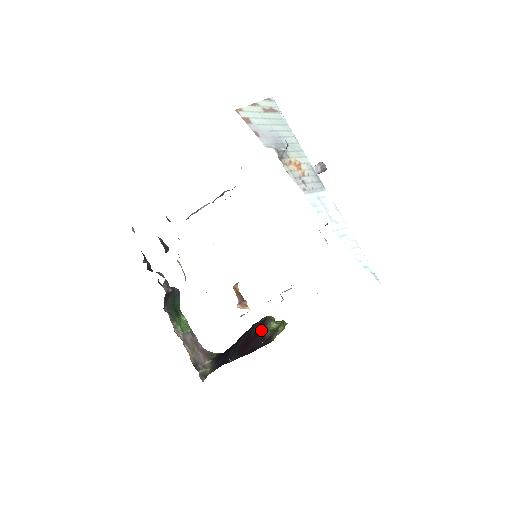
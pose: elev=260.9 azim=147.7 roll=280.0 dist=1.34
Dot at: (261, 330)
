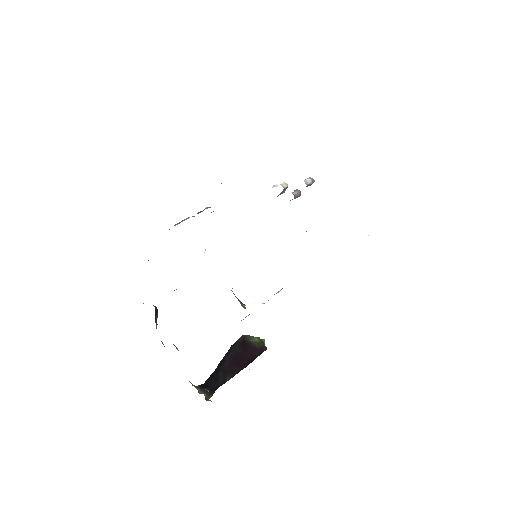
Dot at: (248, 344)
